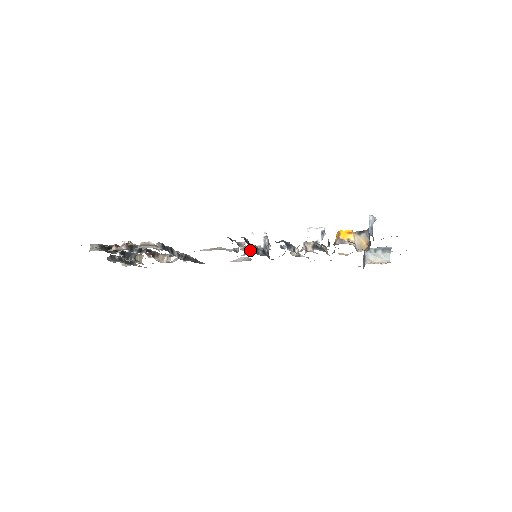
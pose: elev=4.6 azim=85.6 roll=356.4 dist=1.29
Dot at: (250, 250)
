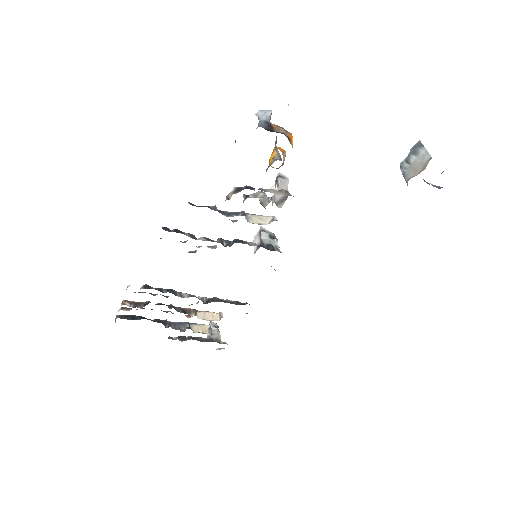
Dot at: occluded
